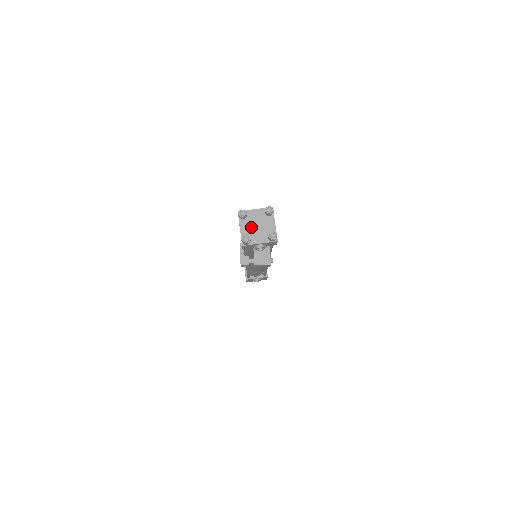
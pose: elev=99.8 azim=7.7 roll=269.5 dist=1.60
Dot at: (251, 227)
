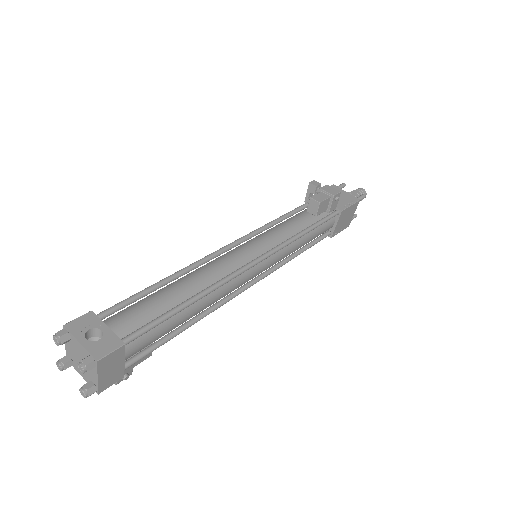
Dot at: (75, 354)
